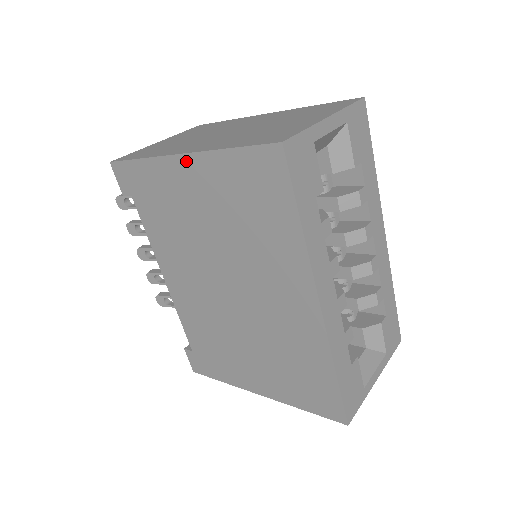
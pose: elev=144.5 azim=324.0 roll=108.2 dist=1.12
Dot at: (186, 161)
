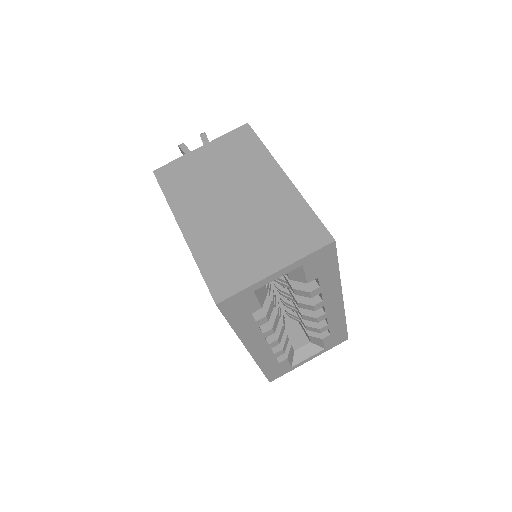
Dot at: occluded
